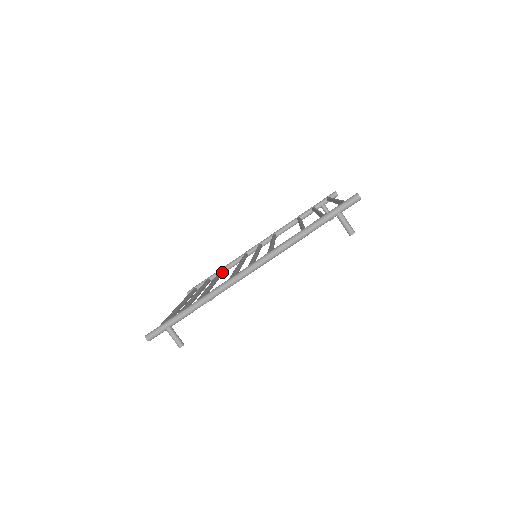
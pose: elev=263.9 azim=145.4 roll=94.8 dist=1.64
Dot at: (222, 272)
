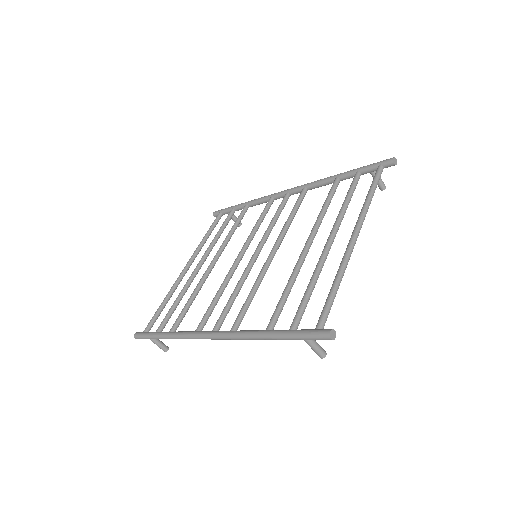
Dot at: (243, 214)
